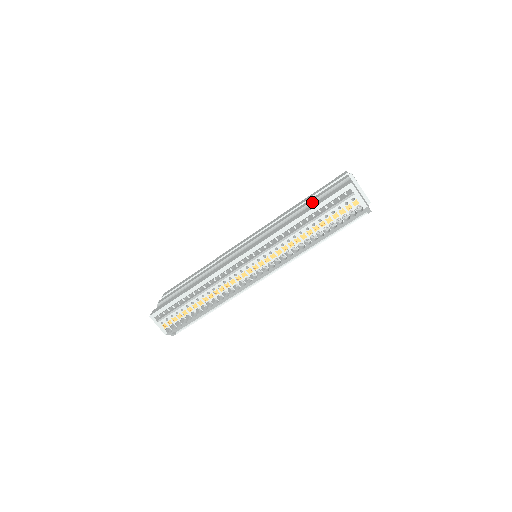
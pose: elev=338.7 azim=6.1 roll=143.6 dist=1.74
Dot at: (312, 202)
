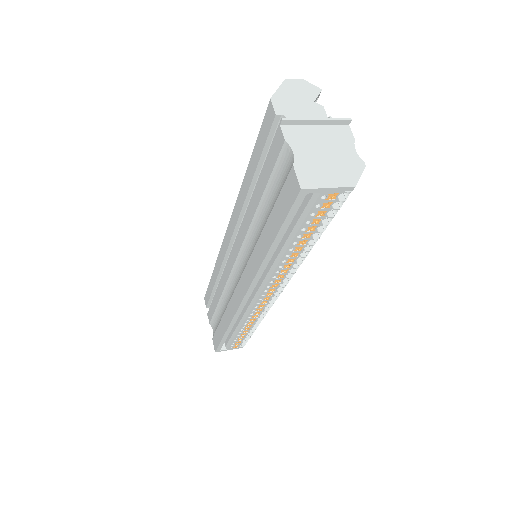
Dot at: (264, 197)
